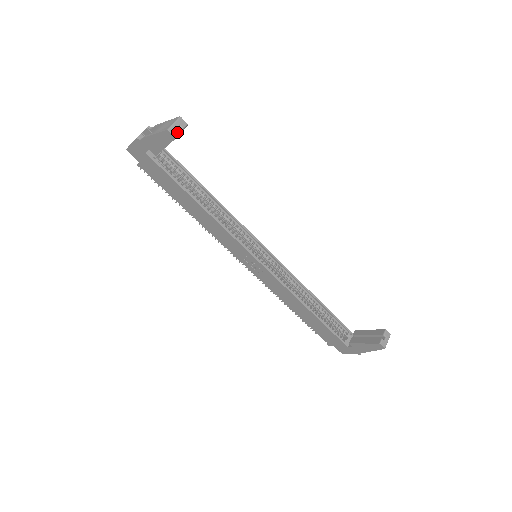
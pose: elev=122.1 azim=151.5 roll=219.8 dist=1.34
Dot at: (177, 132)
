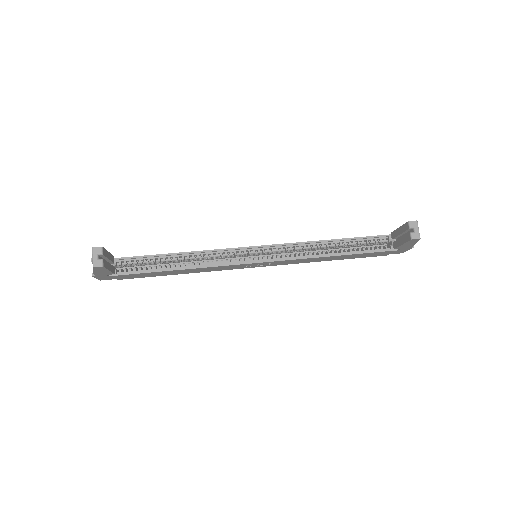
Dot at: (100, 261)
